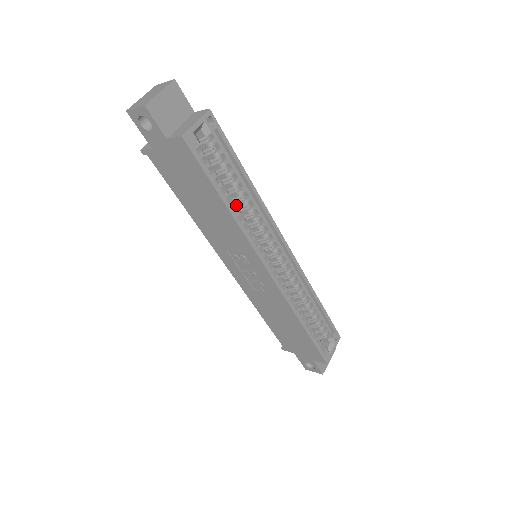
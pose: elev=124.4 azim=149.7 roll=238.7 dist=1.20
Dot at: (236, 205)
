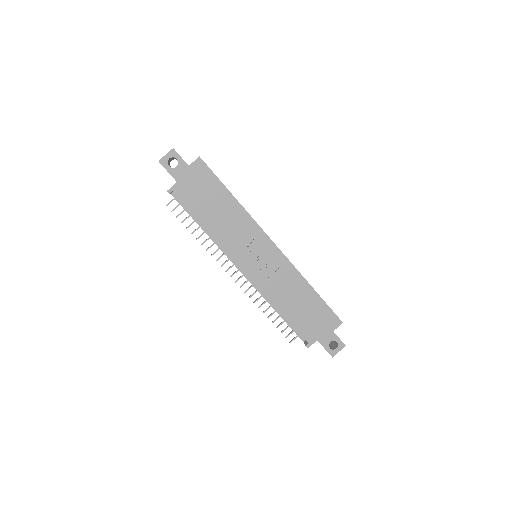
Dot at: occluded
